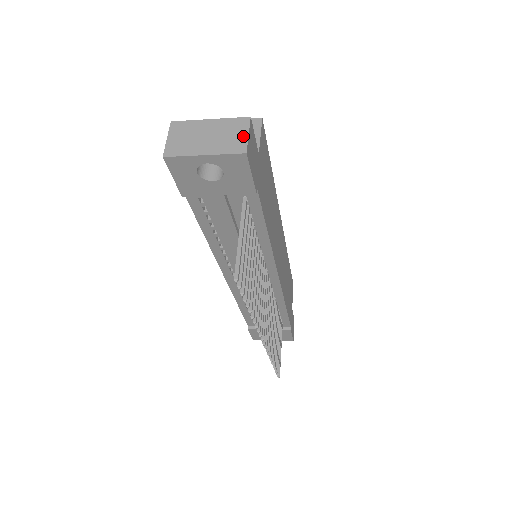
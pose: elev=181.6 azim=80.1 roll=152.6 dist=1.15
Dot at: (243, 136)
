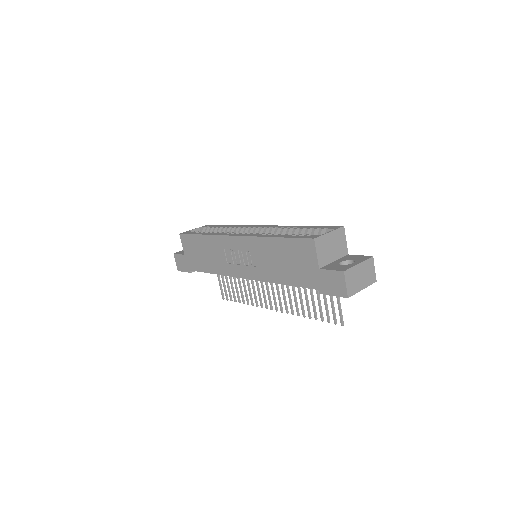
Dot at: (373, 271)
